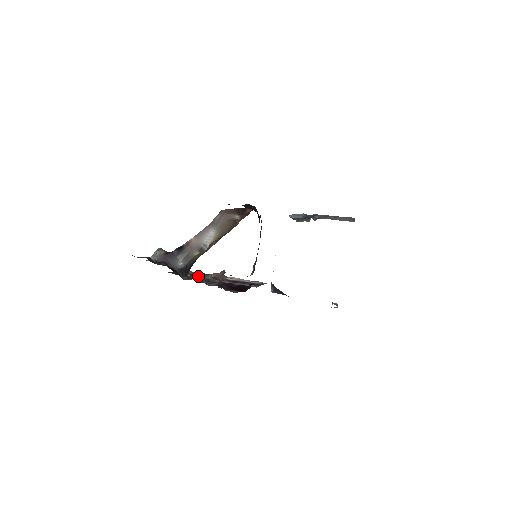
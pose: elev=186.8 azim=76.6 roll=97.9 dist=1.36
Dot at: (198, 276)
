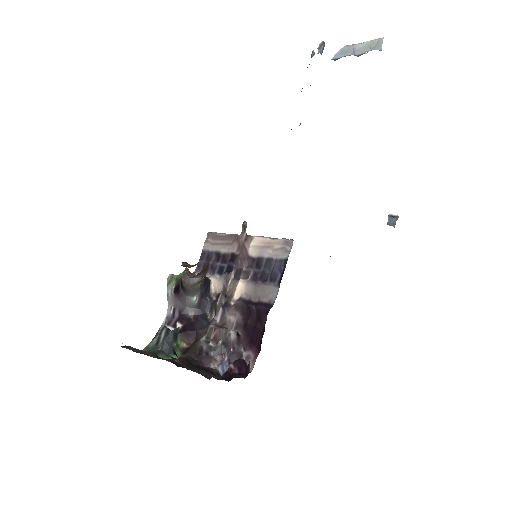
Dot at: (216, 312)
